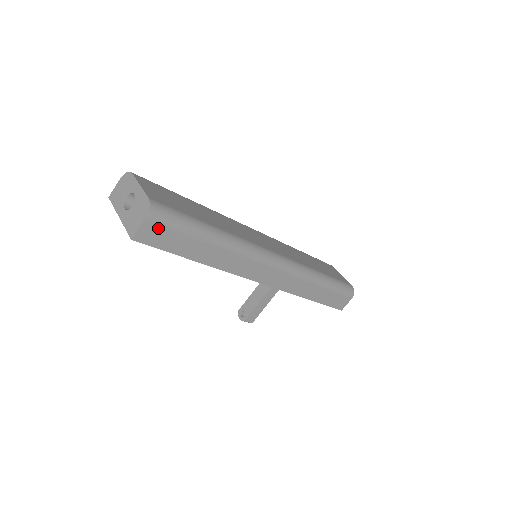
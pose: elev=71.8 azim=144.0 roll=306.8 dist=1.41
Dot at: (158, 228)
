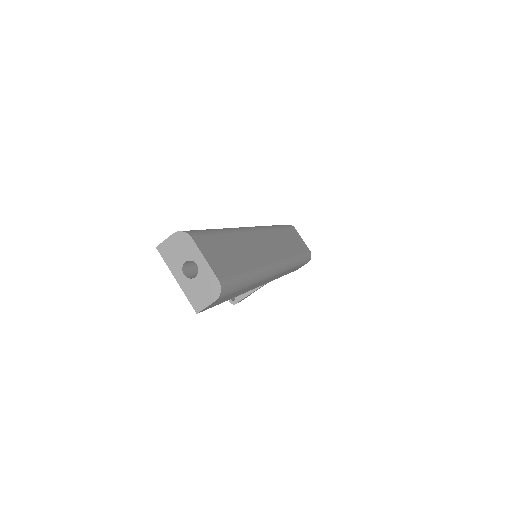
Dot at: (220, 300)
